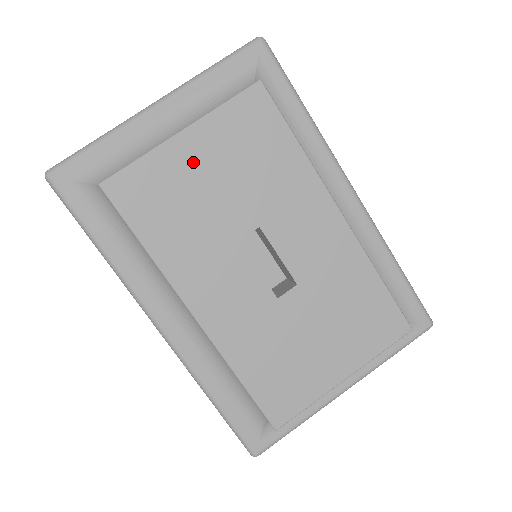
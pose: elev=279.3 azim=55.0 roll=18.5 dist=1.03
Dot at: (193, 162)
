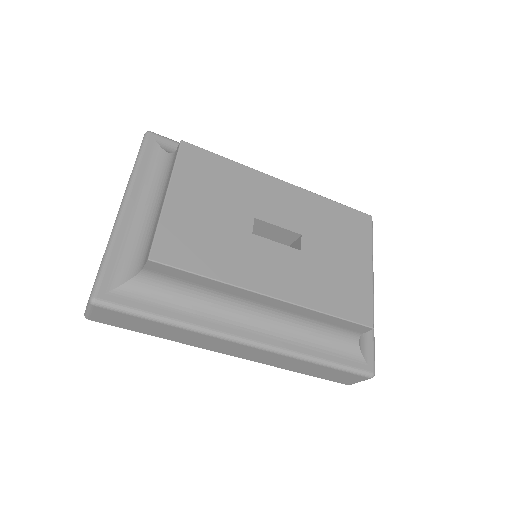
Dot at: (188, 207)
